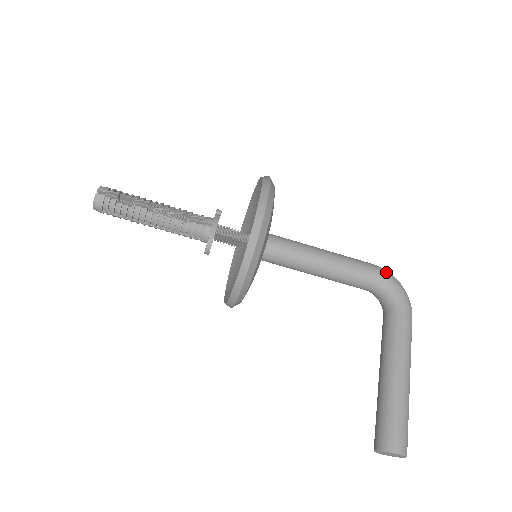
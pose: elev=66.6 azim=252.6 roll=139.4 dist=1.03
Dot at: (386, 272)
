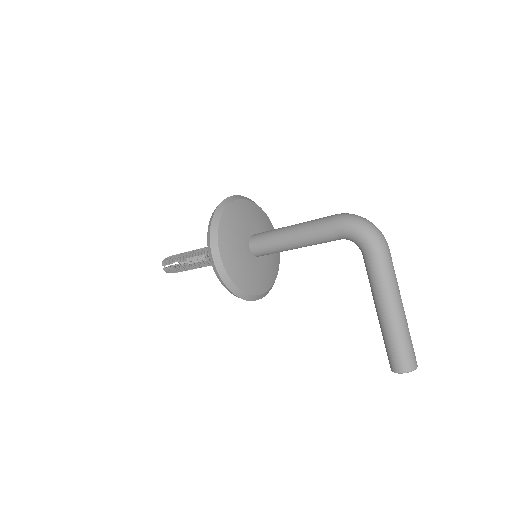
Dot at: (343, 223)
